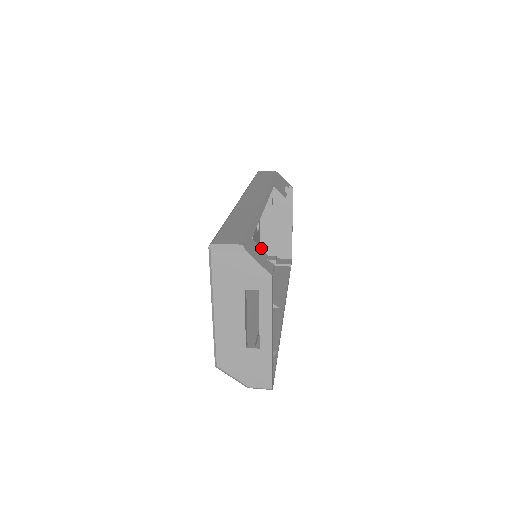
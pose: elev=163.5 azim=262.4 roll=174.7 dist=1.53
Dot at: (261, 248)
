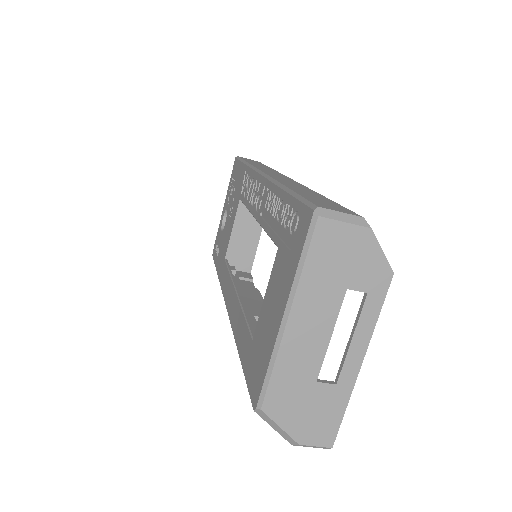
Dot at: occluded
